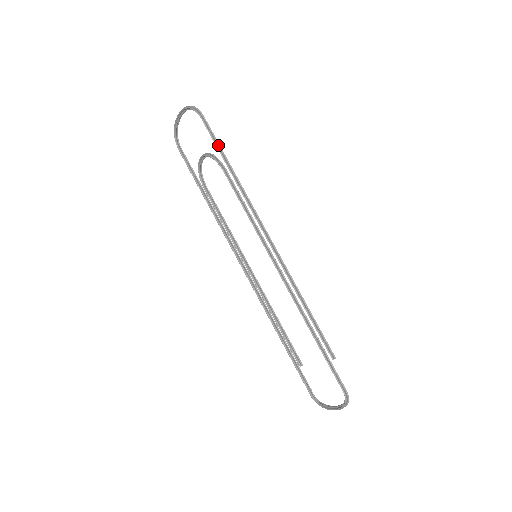
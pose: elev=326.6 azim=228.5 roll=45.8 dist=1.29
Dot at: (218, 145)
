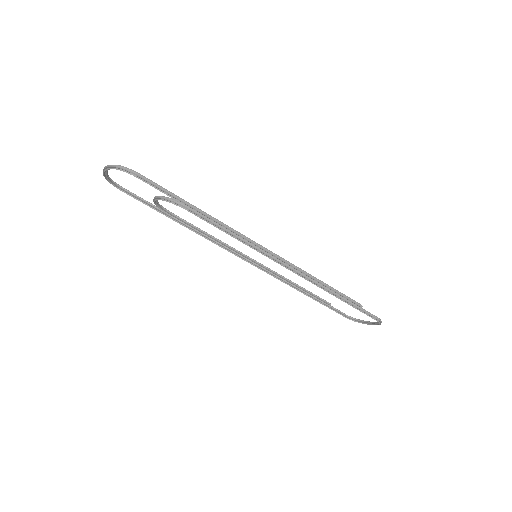
Dot at: (172, 196)
